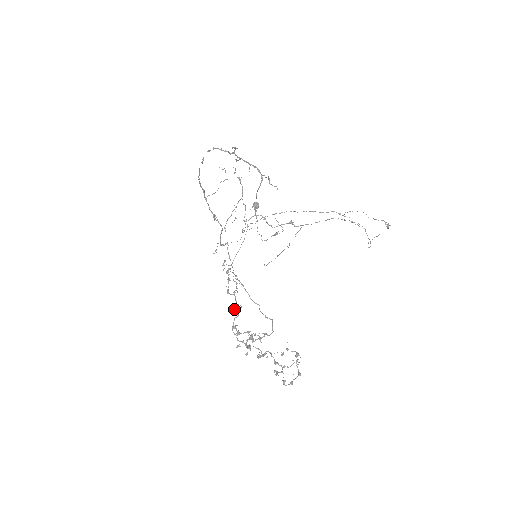
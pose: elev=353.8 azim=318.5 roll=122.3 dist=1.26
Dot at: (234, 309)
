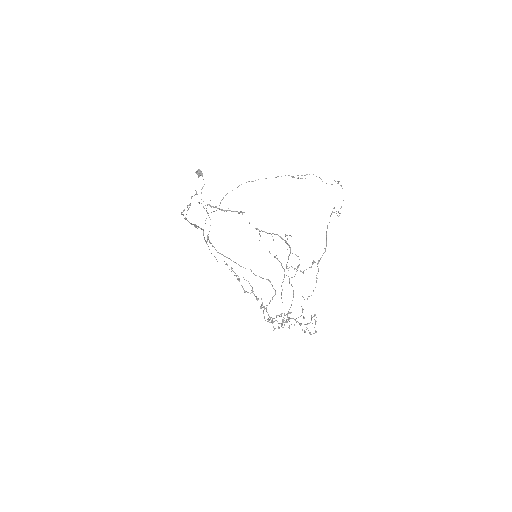
Dot at: (262, 307)
